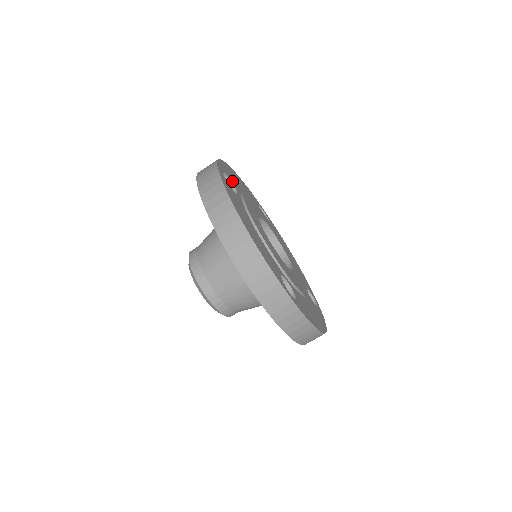
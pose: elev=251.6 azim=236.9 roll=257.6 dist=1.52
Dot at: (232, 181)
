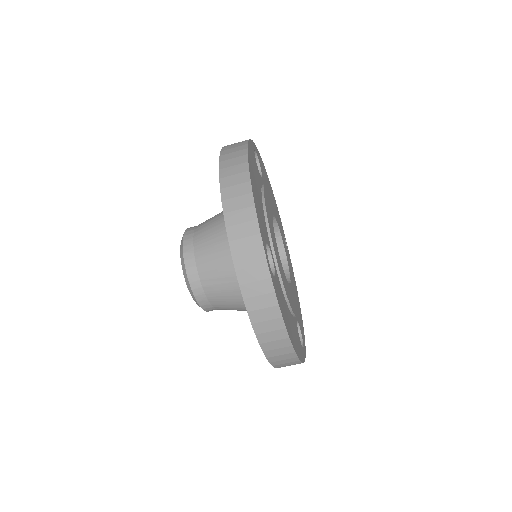
Dot at: (262, 172)
